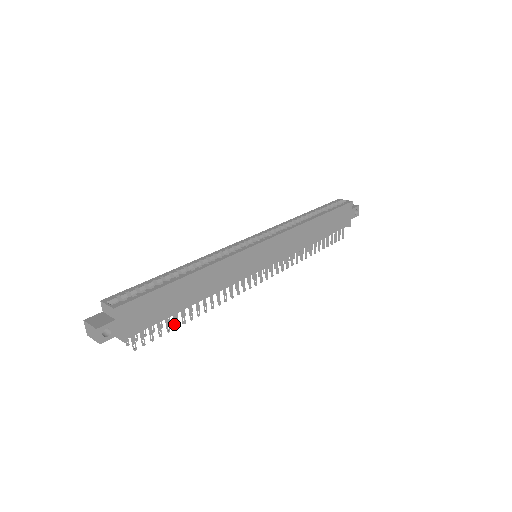
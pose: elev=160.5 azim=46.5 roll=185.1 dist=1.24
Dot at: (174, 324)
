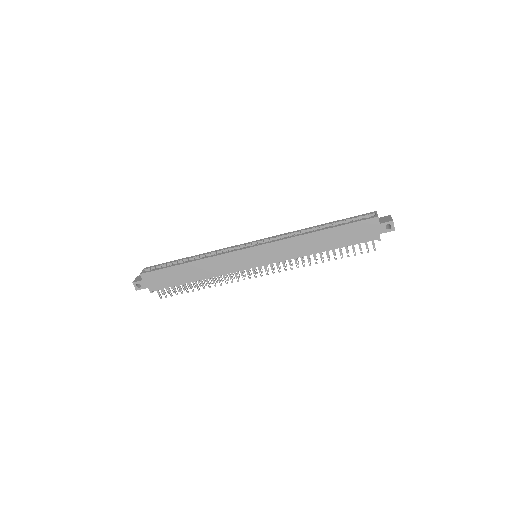
Dot at: (186, 290)
